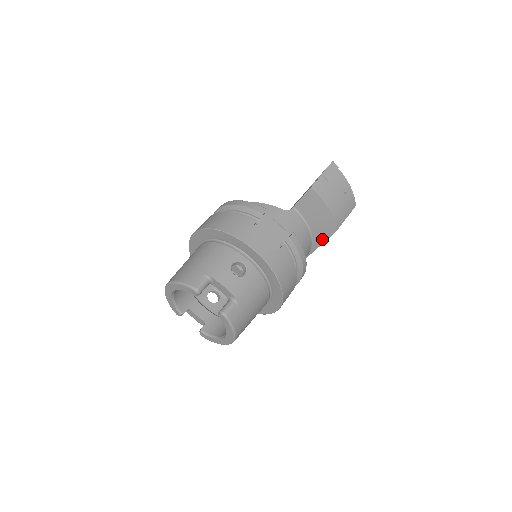
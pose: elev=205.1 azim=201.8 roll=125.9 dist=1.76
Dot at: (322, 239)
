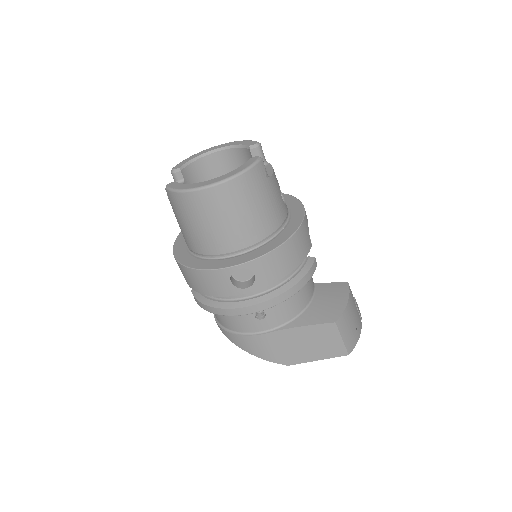
Dot at: (310, 321)
